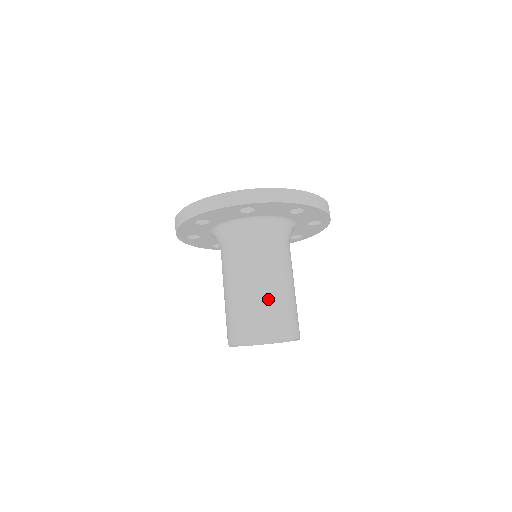
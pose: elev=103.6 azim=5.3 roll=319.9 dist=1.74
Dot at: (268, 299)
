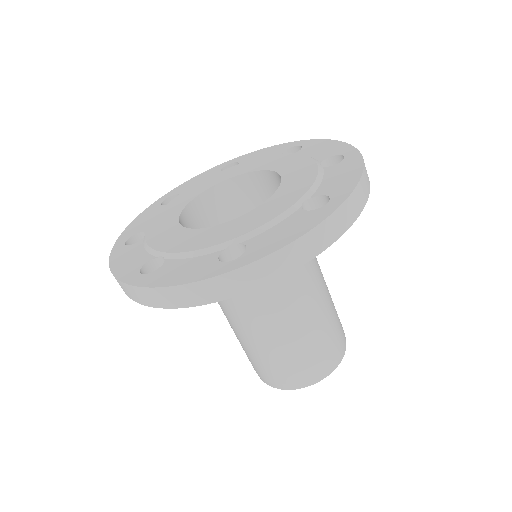
Dot at: (330, 314)
